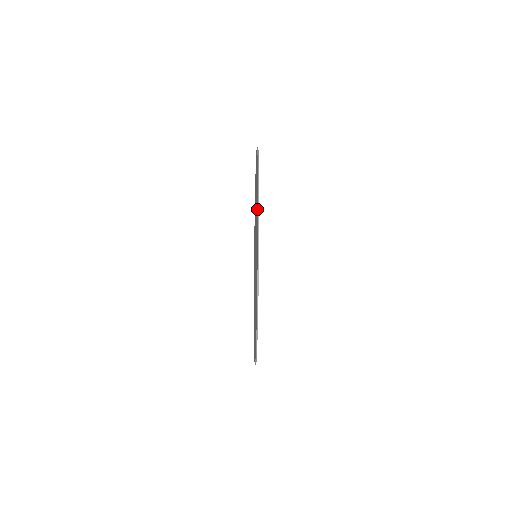
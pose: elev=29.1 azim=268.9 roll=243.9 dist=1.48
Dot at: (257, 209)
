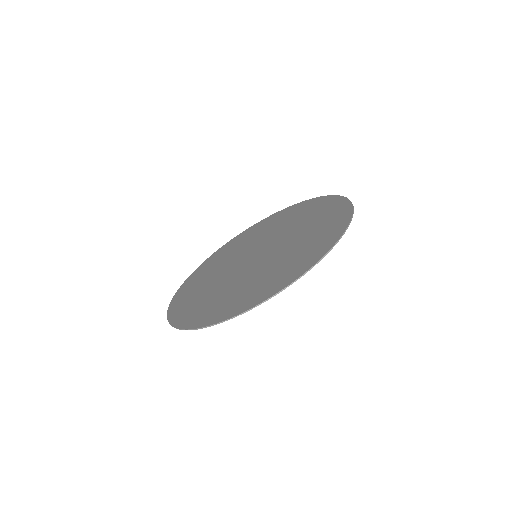
Dot at: (316, 203)
